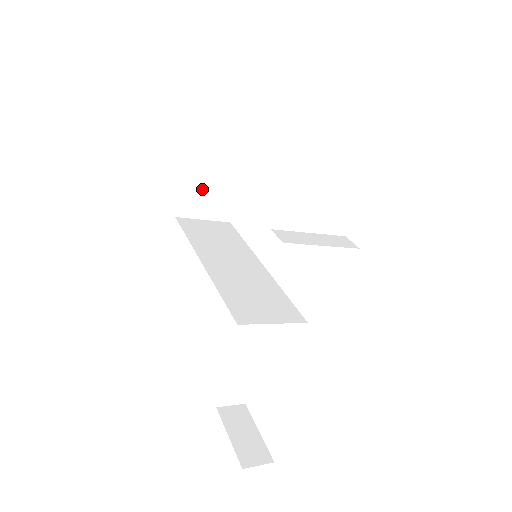
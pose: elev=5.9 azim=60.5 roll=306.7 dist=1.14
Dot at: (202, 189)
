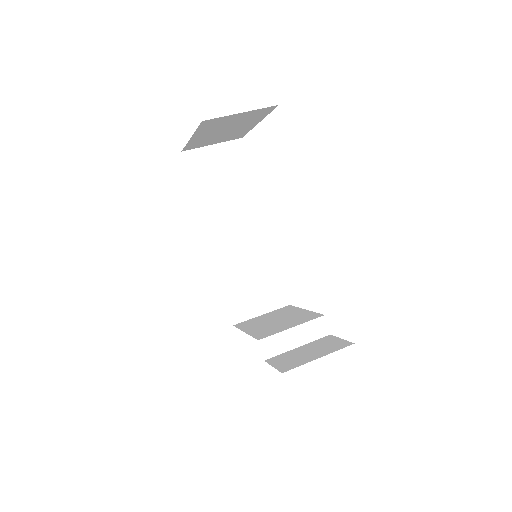
Dot at: (209, 138)
